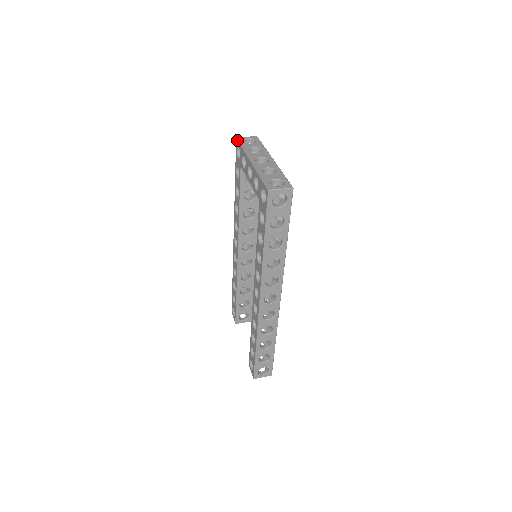
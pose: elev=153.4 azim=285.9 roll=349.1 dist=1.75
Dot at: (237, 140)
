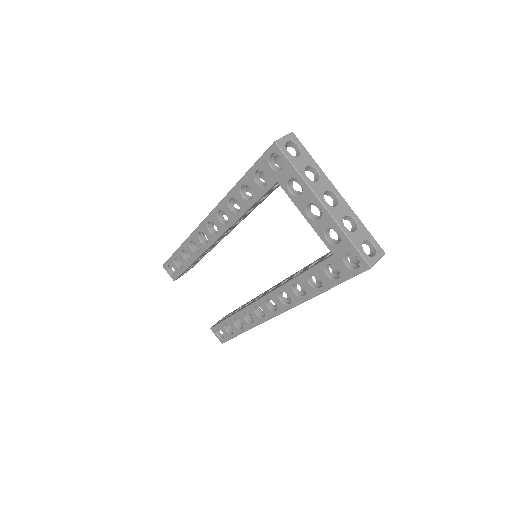
Dot at: (279, 149)
